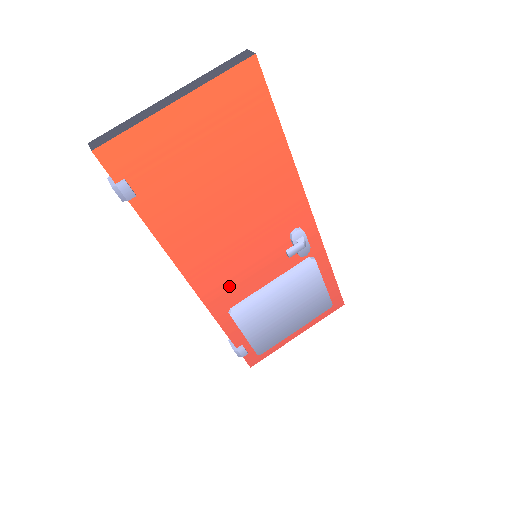
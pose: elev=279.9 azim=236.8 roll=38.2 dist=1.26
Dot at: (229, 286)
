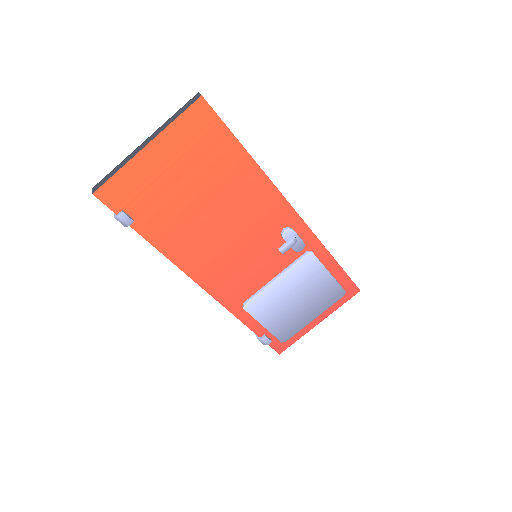
Dot at: (236, 284)
